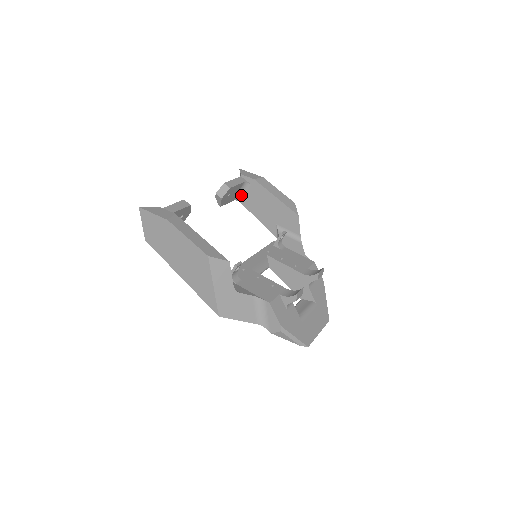
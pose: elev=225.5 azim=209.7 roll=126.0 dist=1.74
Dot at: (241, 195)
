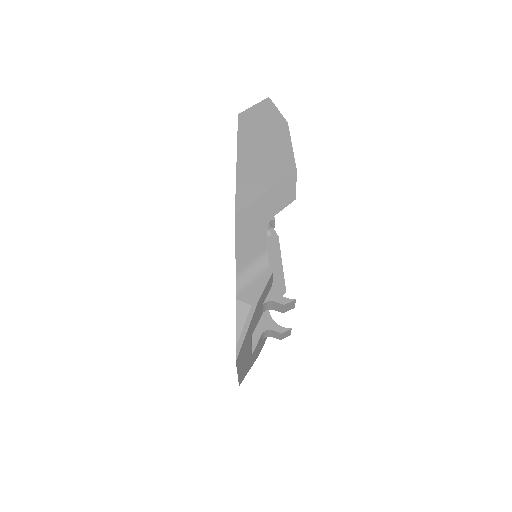
Dot at: occluded
